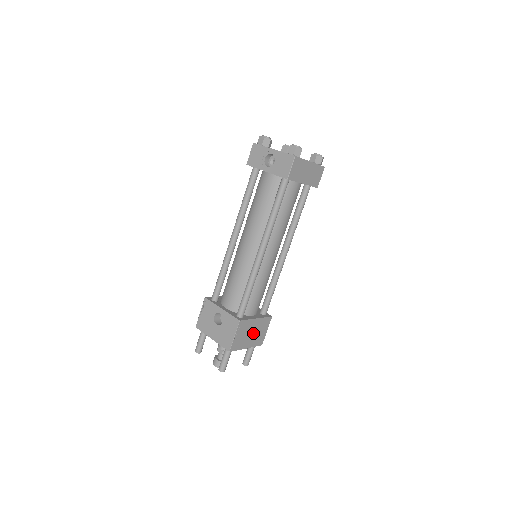
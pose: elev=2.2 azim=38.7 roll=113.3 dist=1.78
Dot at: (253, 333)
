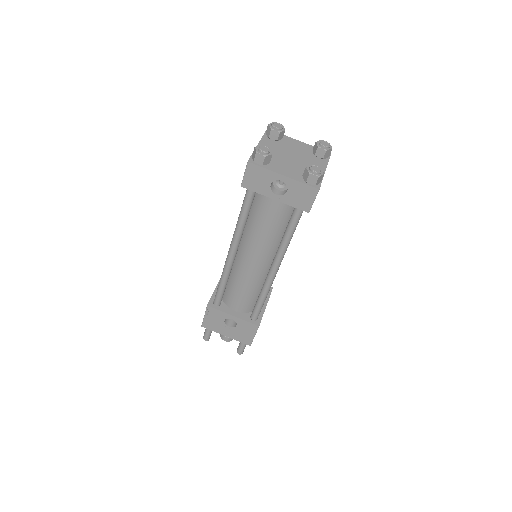
Dot at: occluded
